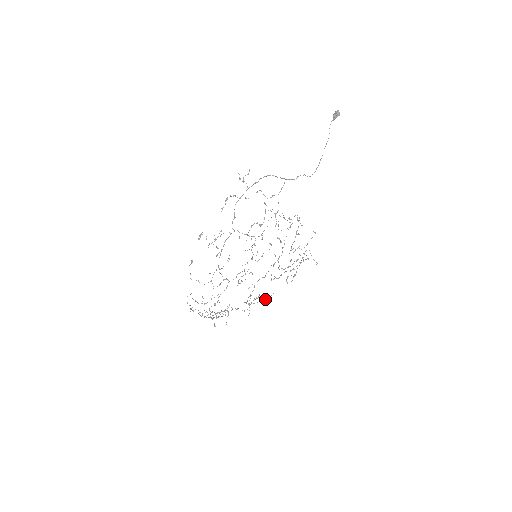
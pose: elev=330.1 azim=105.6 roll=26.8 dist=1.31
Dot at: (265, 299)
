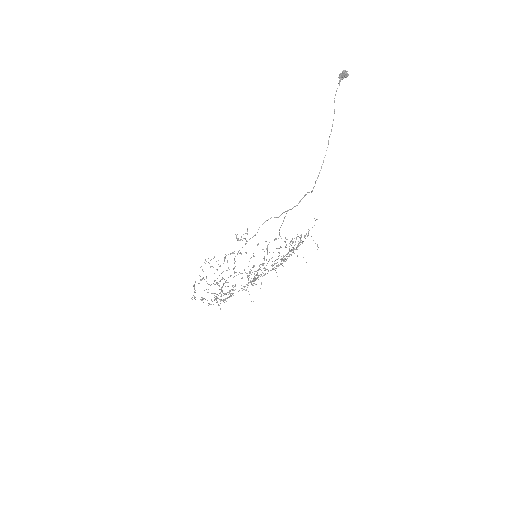
Dot at: (264, 259)
